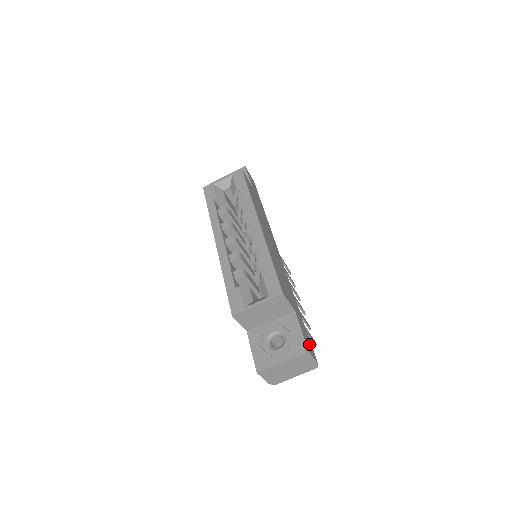
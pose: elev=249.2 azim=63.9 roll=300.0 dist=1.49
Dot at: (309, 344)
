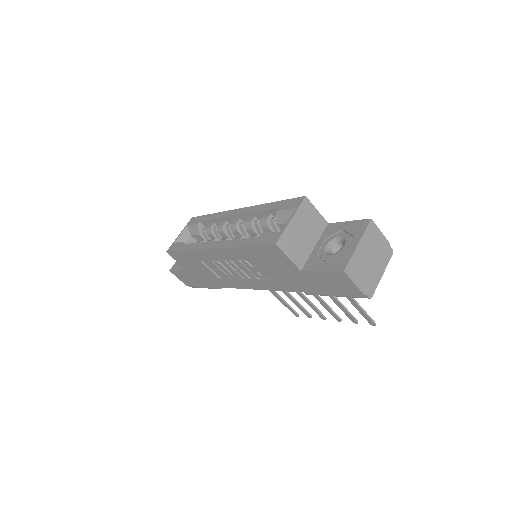
Dot at: occluded
